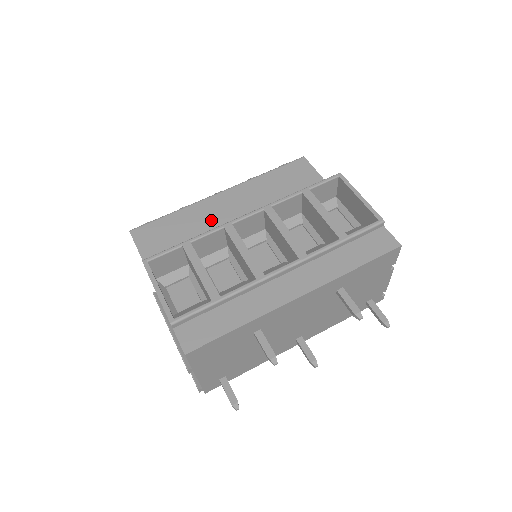
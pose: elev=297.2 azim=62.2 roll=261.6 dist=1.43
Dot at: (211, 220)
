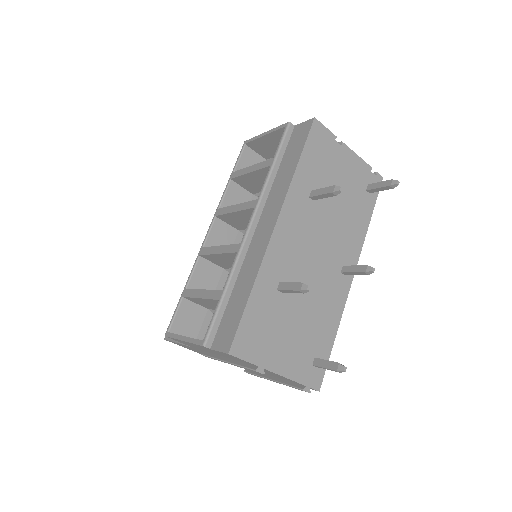
Dot at: occluded
